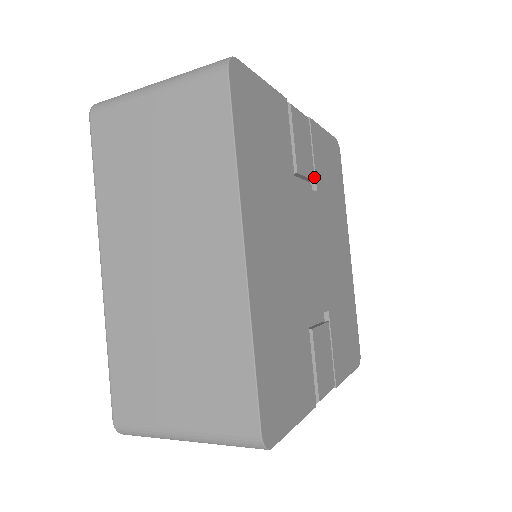
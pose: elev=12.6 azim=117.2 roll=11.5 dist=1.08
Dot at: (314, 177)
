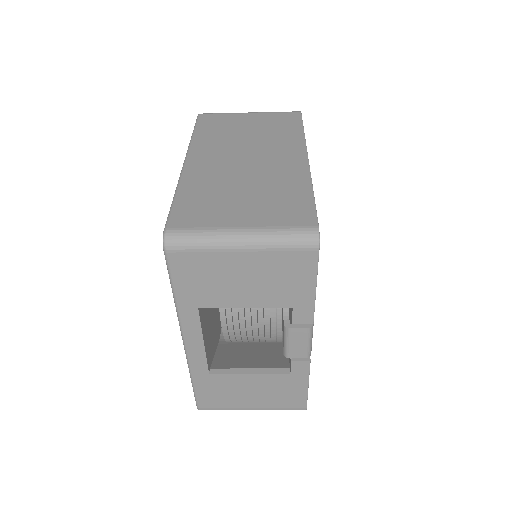
Dot at: occluded
